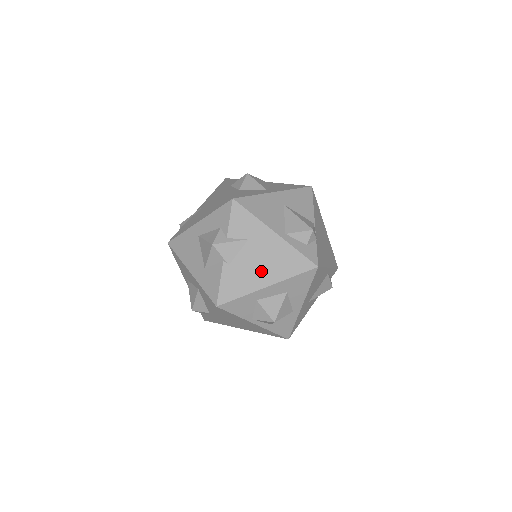
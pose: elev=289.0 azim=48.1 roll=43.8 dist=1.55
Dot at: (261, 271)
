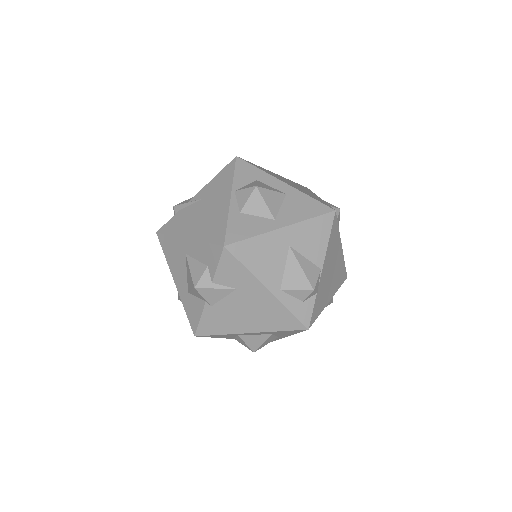
Dot at: (245, 319)
